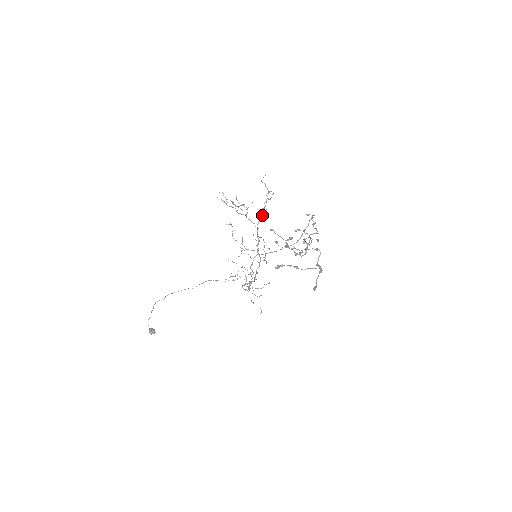
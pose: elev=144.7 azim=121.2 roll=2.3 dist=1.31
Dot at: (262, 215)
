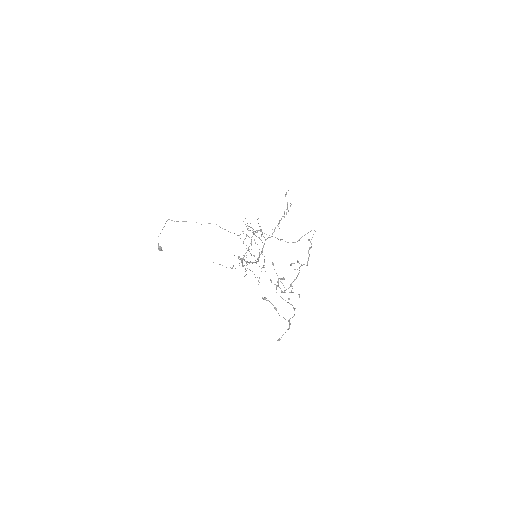
Dot at: occluded
